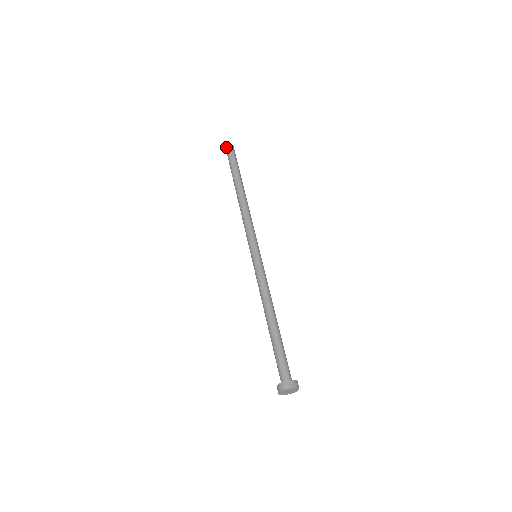
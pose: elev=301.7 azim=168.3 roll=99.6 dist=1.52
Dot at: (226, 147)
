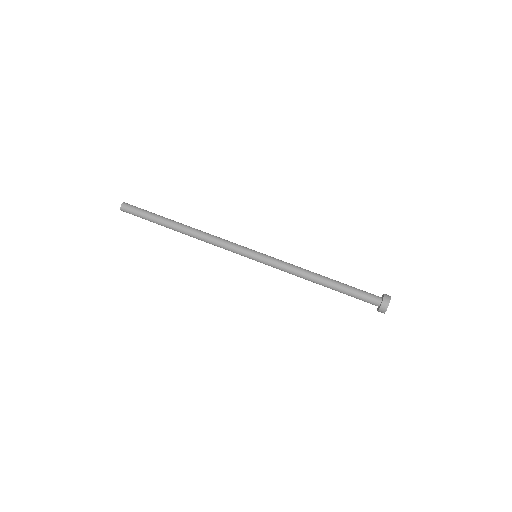
Dot at: (122, 207)
